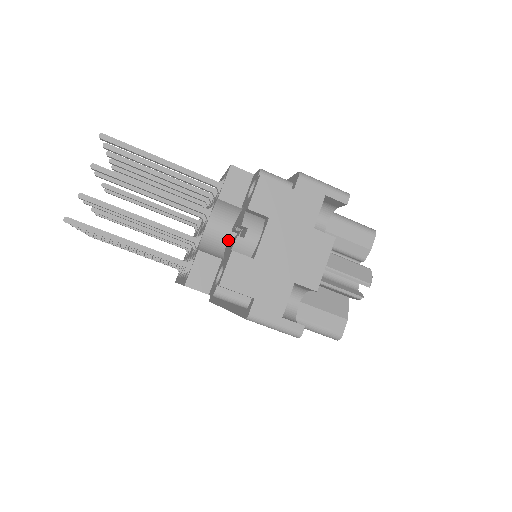
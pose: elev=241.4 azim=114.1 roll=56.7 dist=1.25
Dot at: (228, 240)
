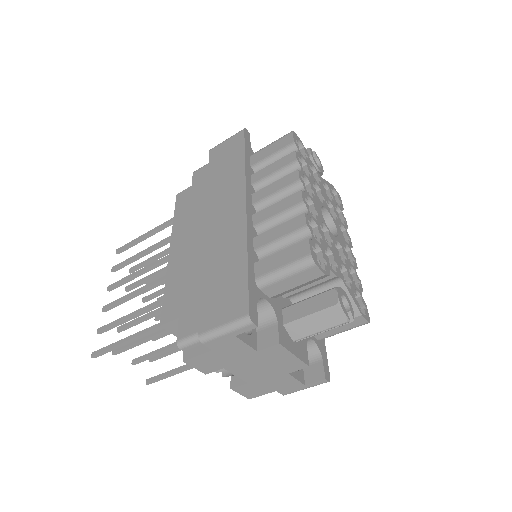
Dot at: occluded
